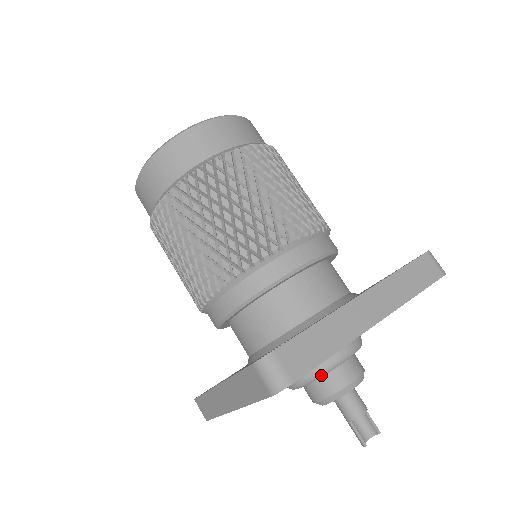
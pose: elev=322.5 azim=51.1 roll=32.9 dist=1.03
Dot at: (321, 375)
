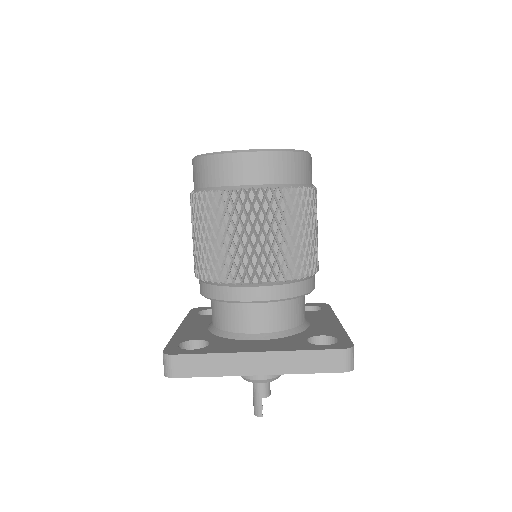
Dot at: occluded
